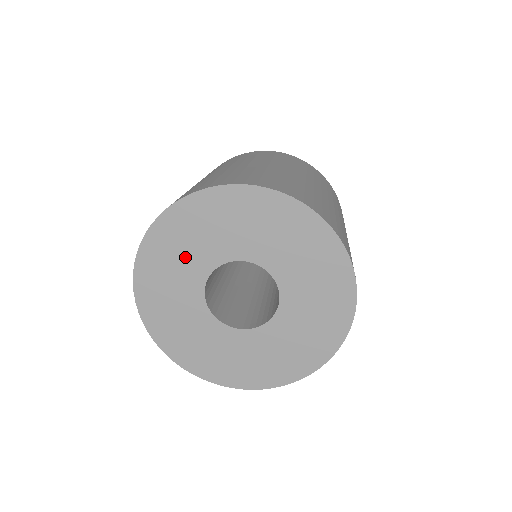
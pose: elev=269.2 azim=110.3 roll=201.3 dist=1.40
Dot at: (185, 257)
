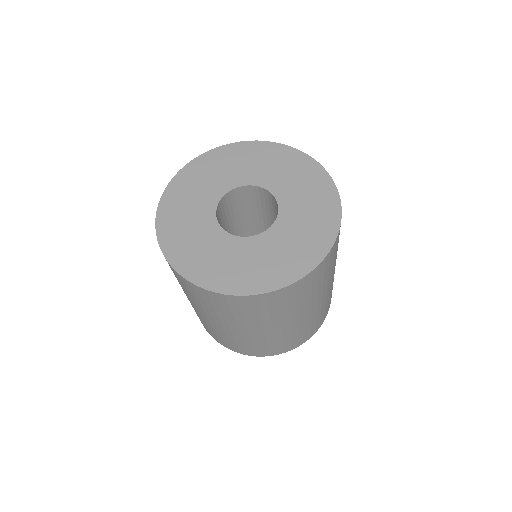
Dot at: (199, 192)
